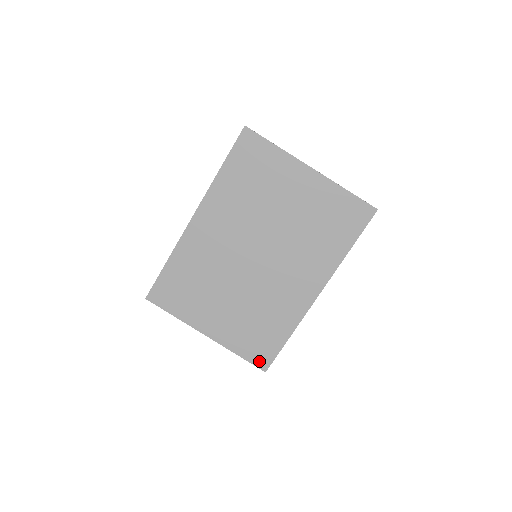
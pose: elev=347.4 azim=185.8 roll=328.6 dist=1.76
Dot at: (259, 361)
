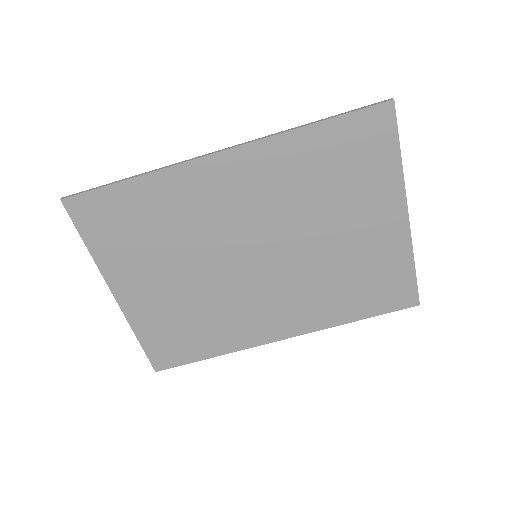
Dot at: (158, 358)
